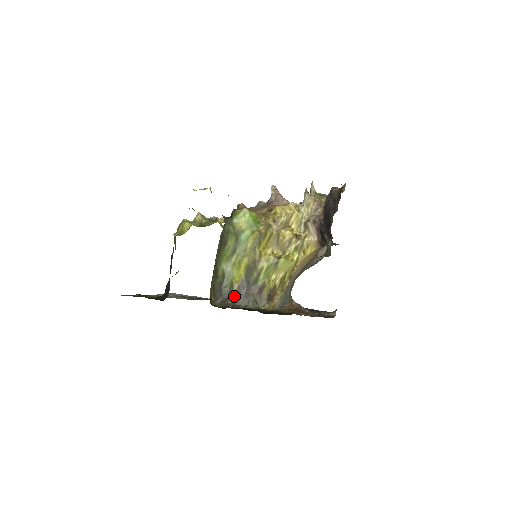
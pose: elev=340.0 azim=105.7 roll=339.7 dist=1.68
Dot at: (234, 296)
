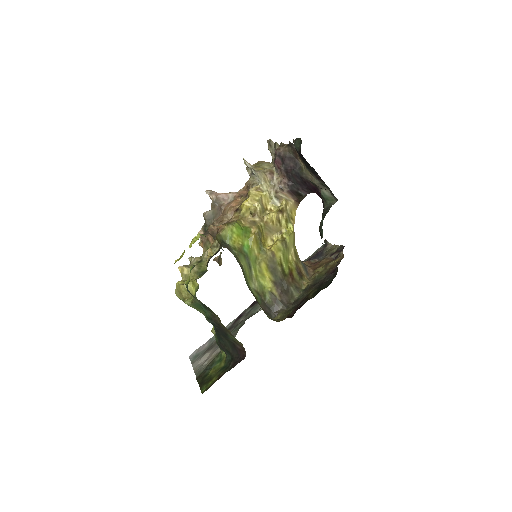
Dot at: (279, 299)
